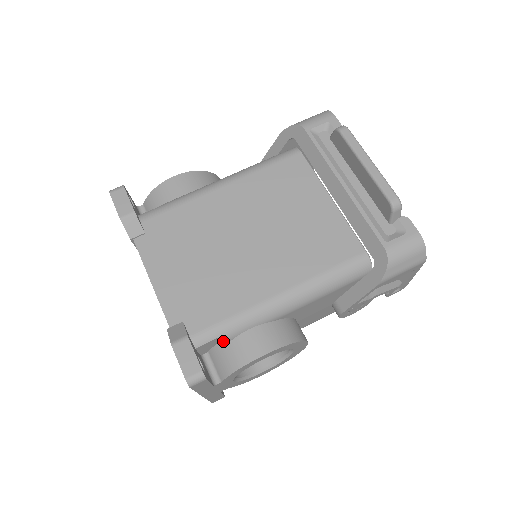
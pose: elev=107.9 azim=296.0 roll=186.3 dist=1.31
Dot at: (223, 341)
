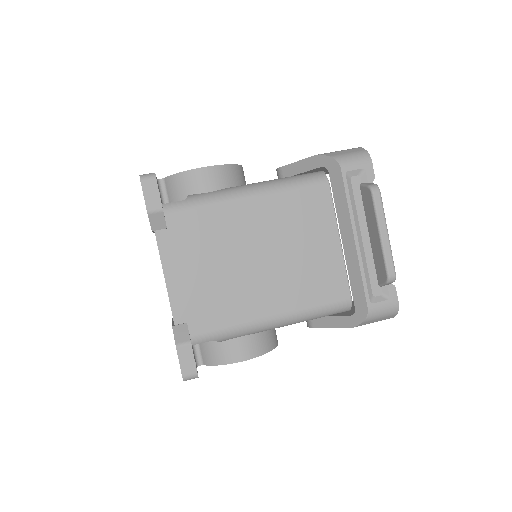
Dot at: occluded
